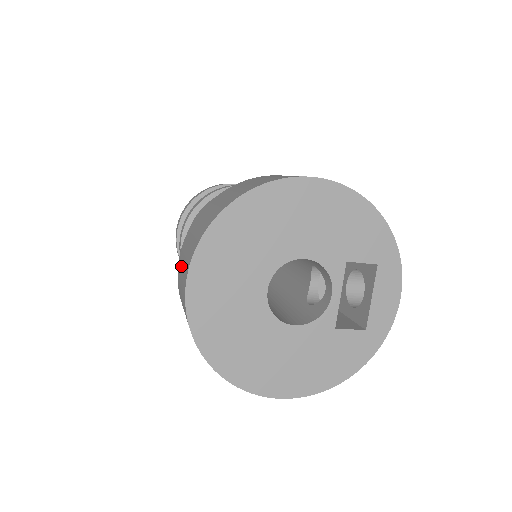
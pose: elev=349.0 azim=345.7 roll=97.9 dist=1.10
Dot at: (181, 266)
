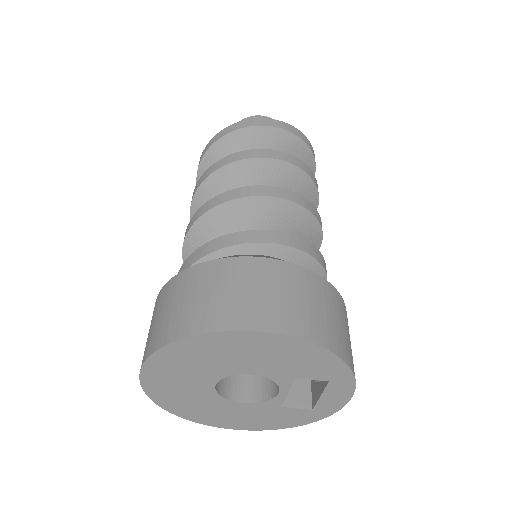
Dot at: occluded
